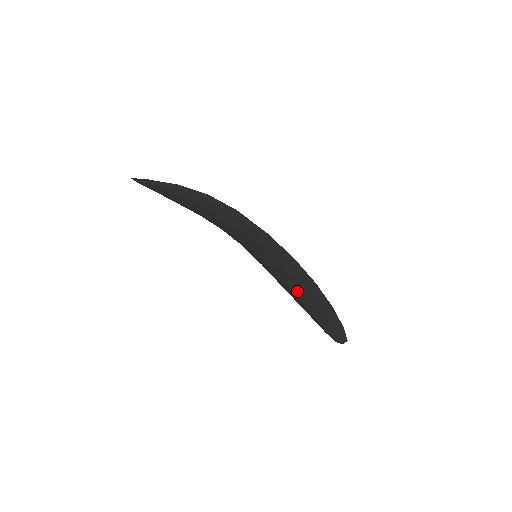
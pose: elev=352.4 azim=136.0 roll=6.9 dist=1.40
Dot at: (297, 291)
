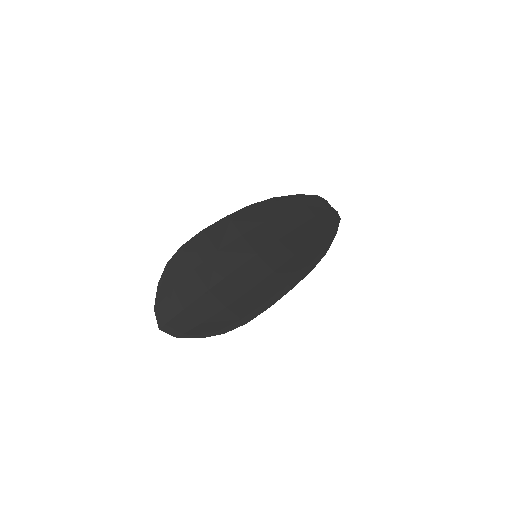
Dot at: (294, 241)
